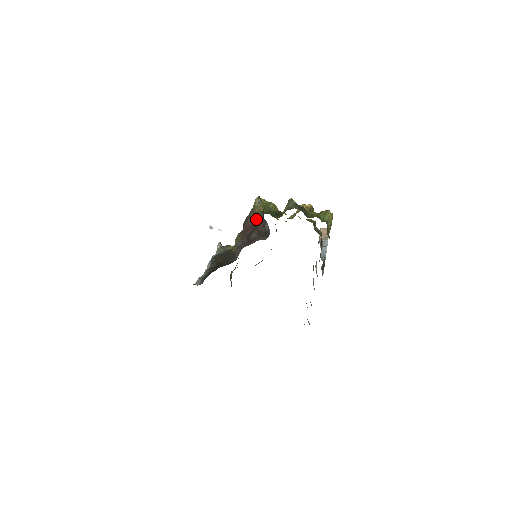
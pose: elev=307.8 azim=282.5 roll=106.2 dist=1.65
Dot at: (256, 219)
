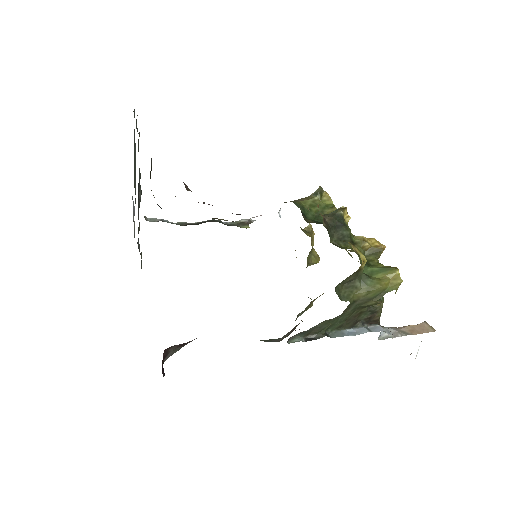
Dot at: occluded
